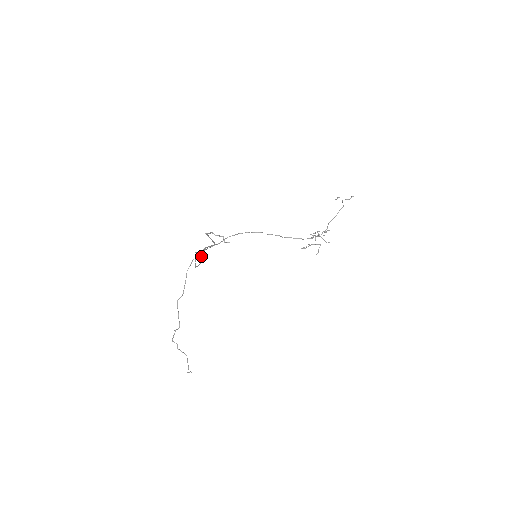
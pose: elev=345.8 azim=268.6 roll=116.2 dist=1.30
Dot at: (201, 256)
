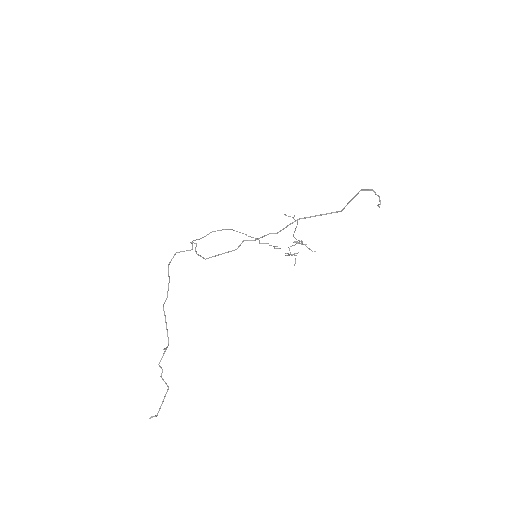
Dot at: (187, 250)
